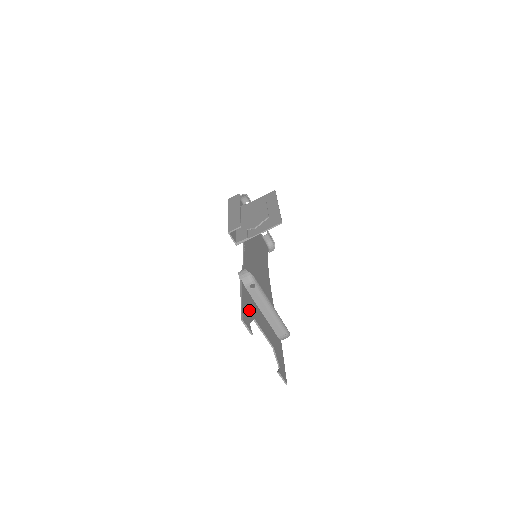
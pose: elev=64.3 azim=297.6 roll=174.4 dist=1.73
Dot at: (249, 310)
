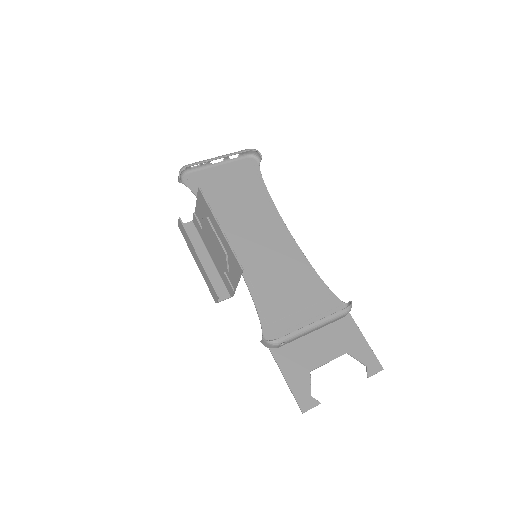
Dot at: (300, 374)
